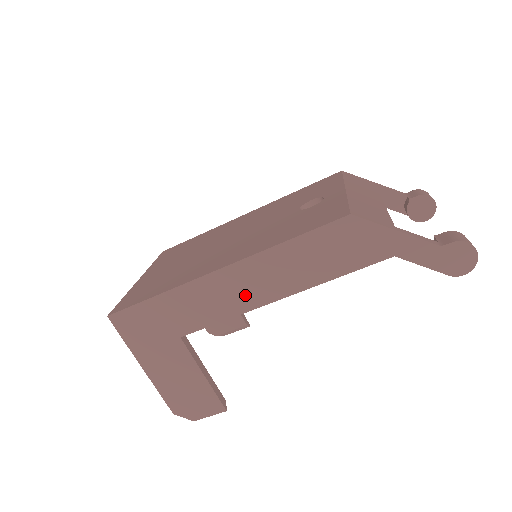
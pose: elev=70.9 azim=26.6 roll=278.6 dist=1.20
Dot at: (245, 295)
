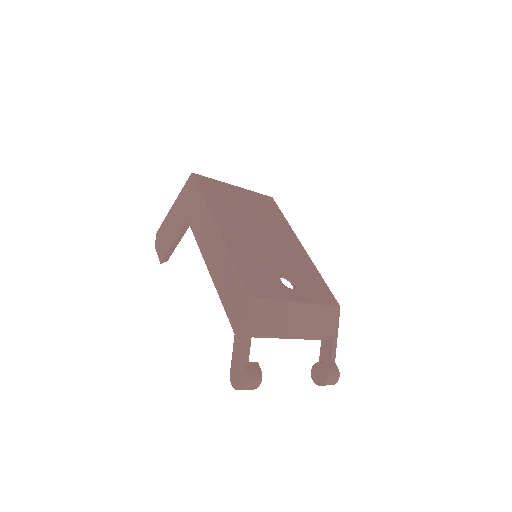
Dot at: (208, 249)
